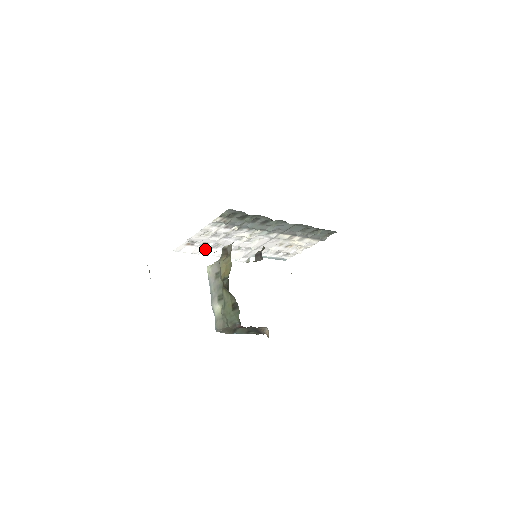
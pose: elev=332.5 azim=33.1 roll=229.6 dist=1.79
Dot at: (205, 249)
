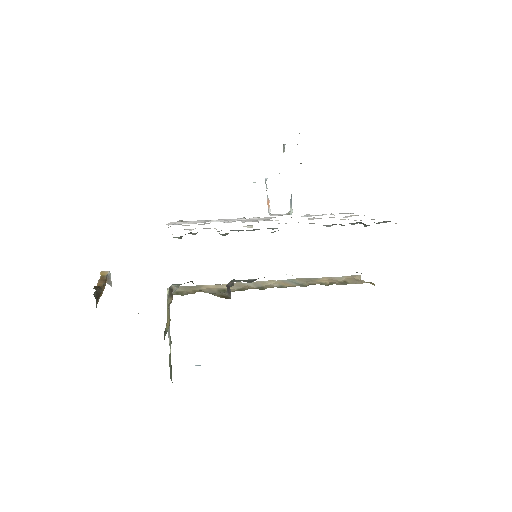
Dot at: (209, 220)
